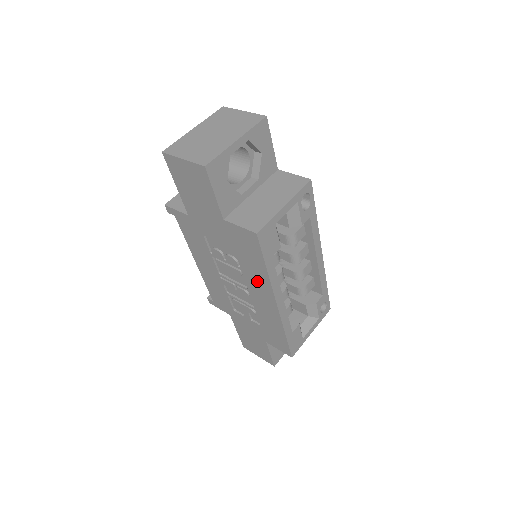
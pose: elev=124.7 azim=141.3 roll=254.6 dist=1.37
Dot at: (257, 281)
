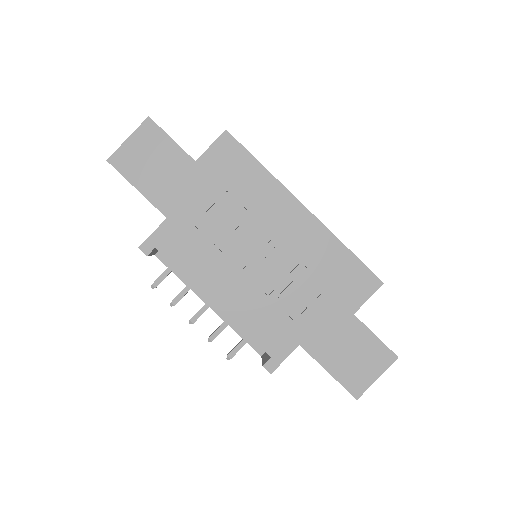
Dot at: (270, 202)
